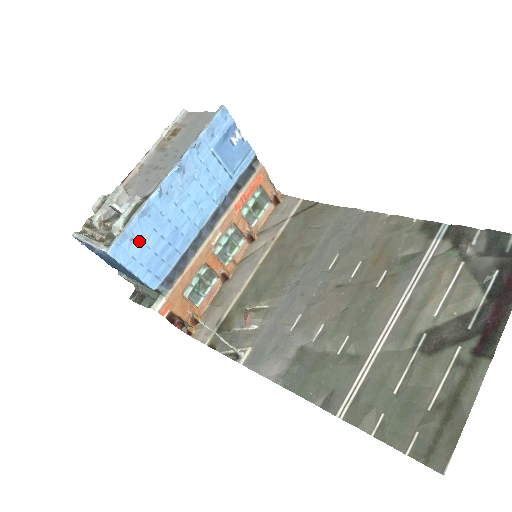
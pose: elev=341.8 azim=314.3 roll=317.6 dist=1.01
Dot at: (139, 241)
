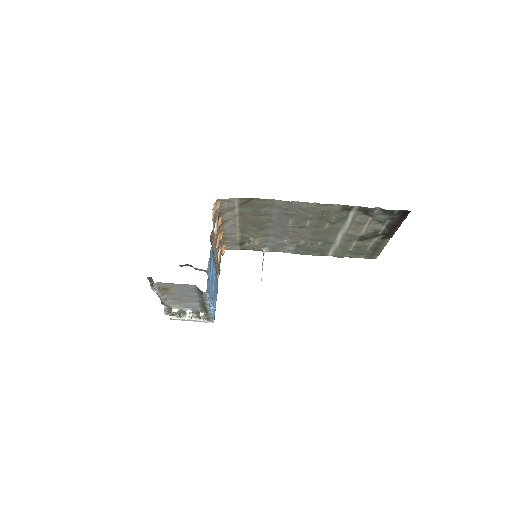
Dot at: occluded
